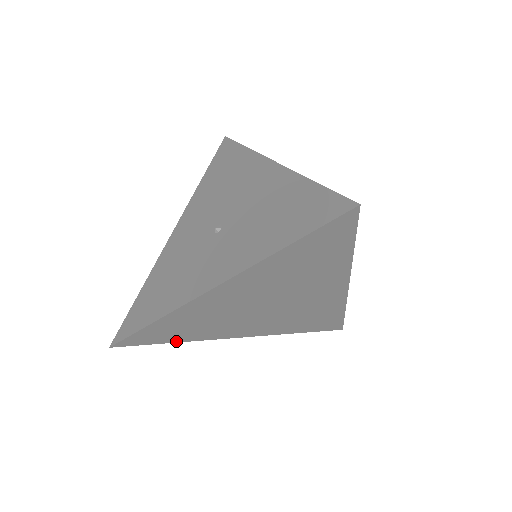
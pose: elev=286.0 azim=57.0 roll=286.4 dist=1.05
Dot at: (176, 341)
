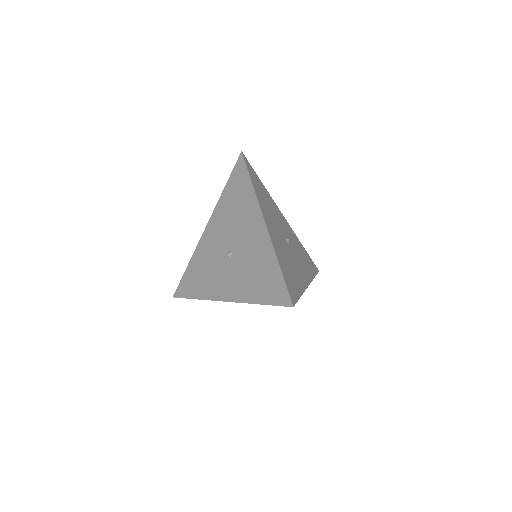
Dot at: occluded
